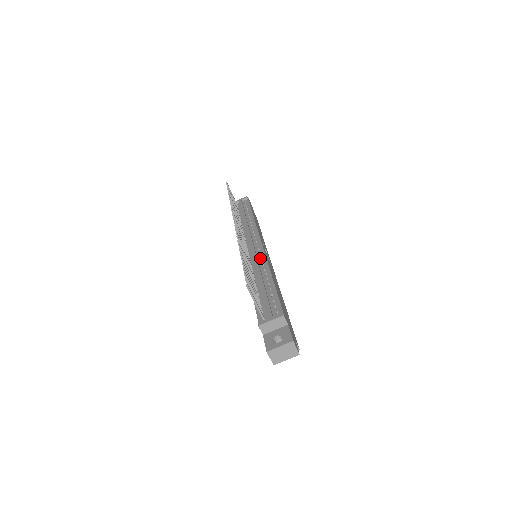
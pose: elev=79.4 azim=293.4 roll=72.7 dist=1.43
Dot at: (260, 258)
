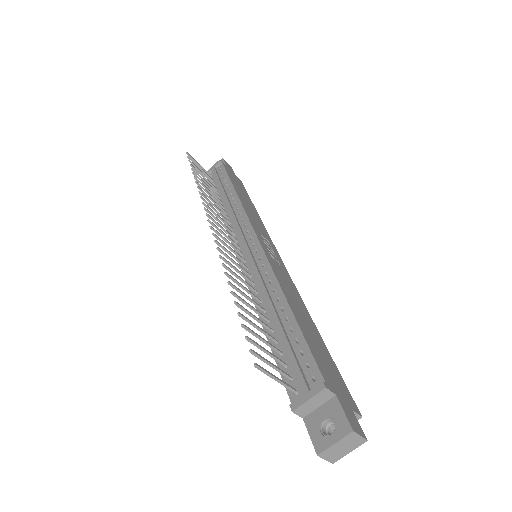
Dot at: (262, 268)
